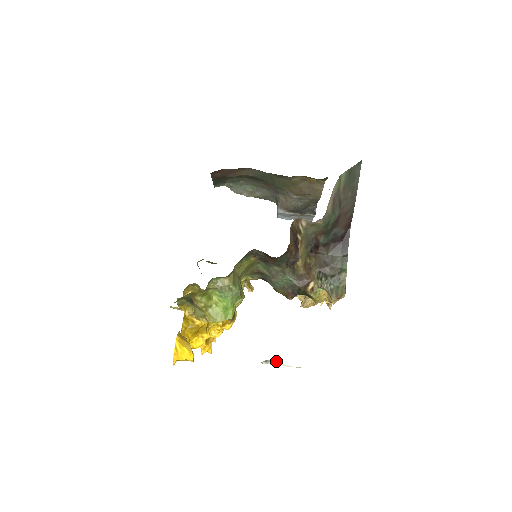
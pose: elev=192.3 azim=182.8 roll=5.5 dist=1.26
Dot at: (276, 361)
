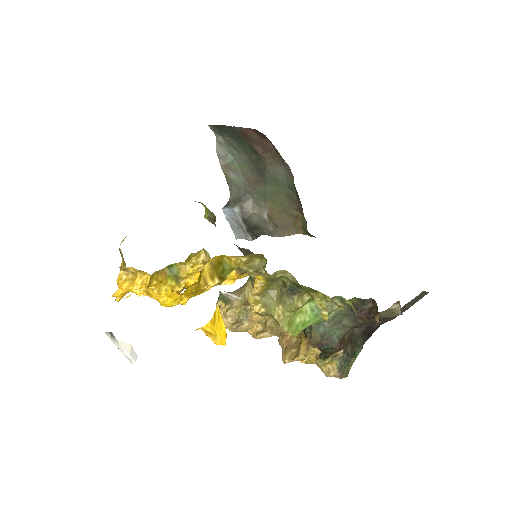
Dot at: occluded
